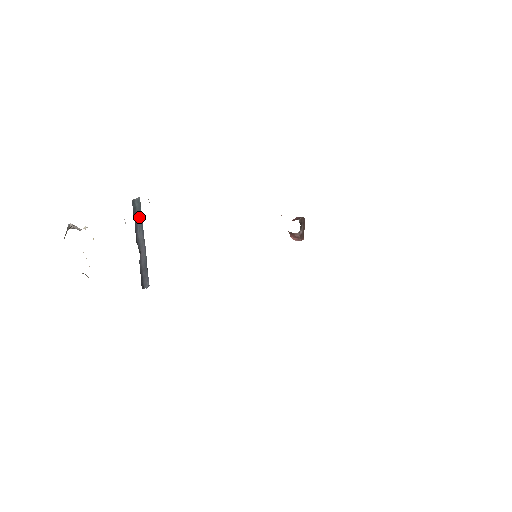
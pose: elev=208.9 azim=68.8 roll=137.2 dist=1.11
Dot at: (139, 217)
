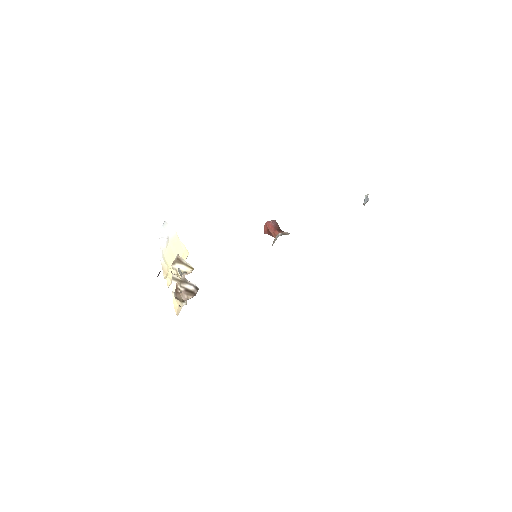
Dot at: occluded
